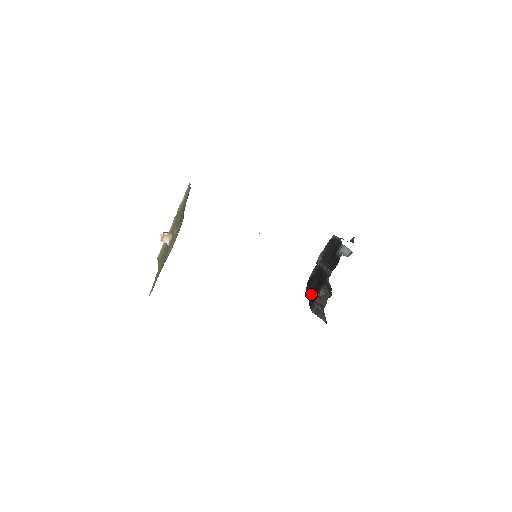
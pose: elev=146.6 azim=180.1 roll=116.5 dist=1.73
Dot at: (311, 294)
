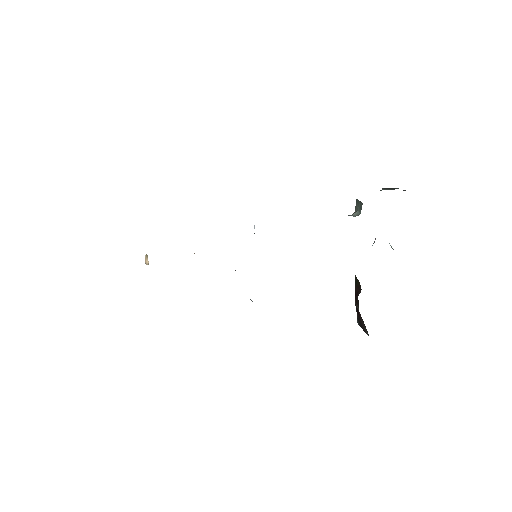
Dot at: occluded
